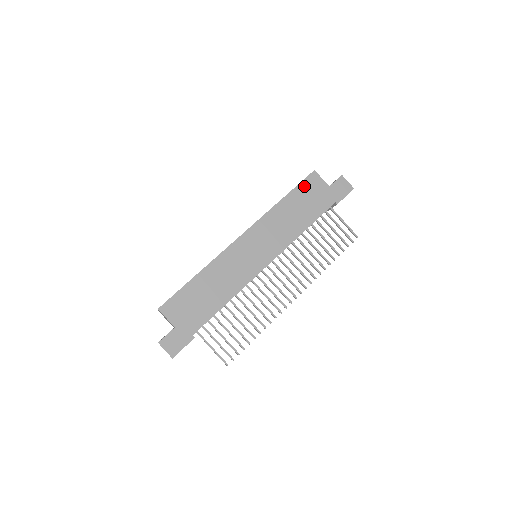
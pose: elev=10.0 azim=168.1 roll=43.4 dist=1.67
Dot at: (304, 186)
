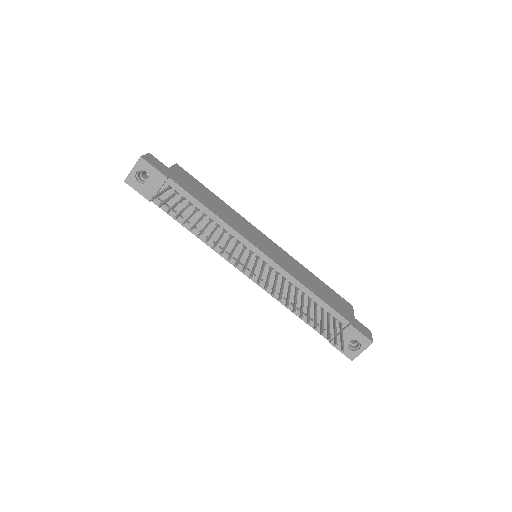
Dot at: (337, 295)
